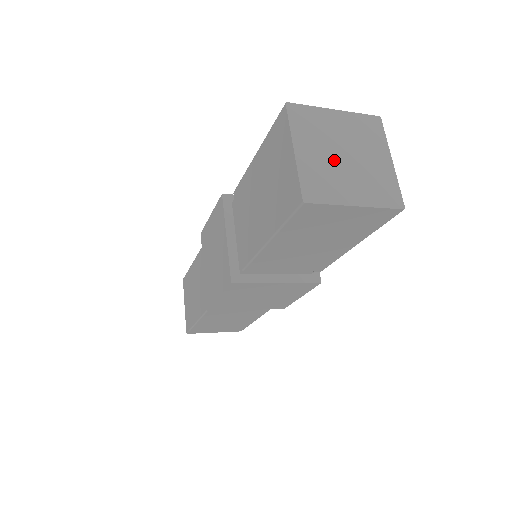
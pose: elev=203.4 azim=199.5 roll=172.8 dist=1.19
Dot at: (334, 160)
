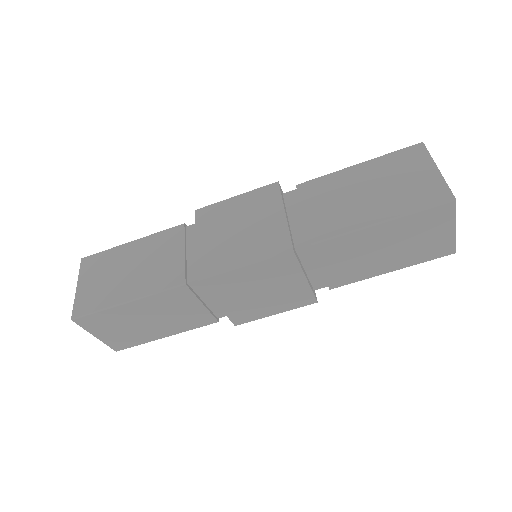
Dot at: occluded
